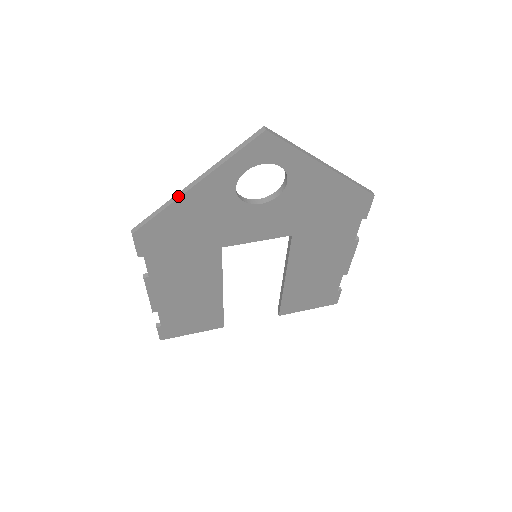
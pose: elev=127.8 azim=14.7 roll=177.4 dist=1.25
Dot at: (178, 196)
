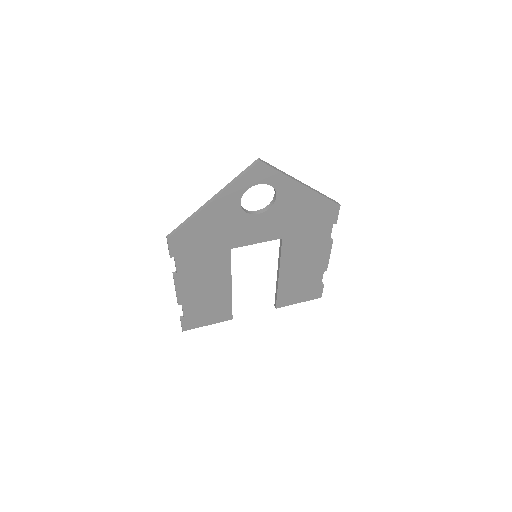
Dot at: (200, 209)
